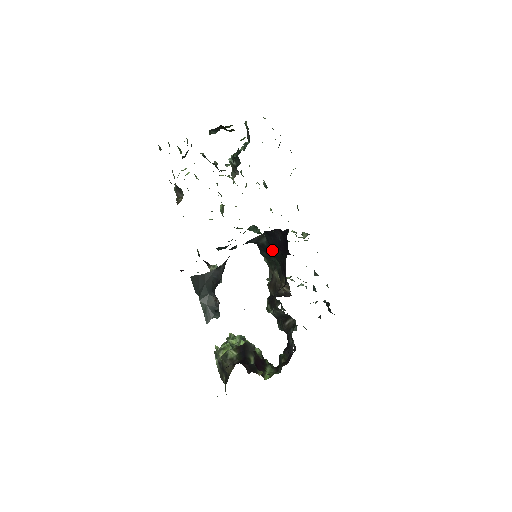
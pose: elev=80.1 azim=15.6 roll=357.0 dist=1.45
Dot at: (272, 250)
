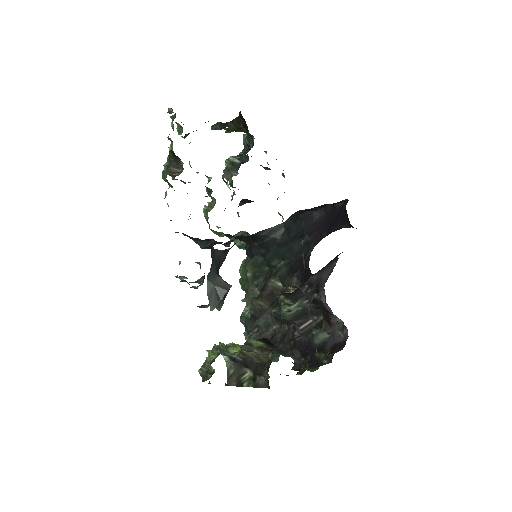
Dot at: (287, 245)
